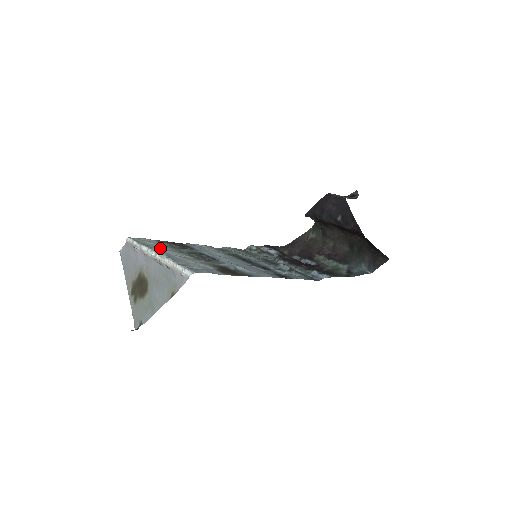
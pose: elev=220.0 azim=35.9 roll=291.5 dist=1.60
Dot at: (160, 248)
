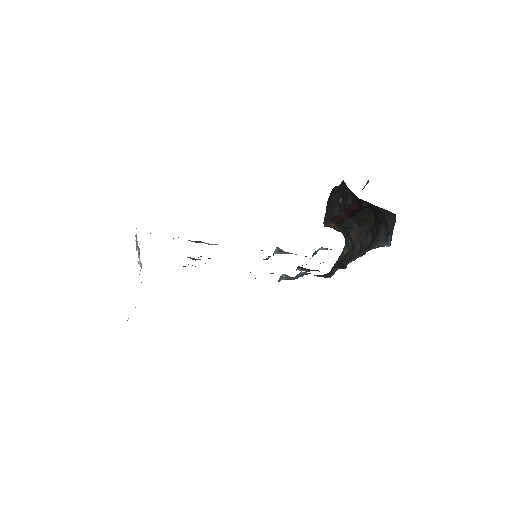
Dot at: occluded
